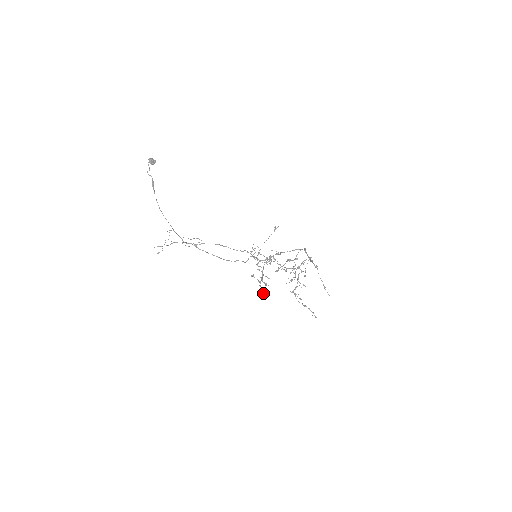
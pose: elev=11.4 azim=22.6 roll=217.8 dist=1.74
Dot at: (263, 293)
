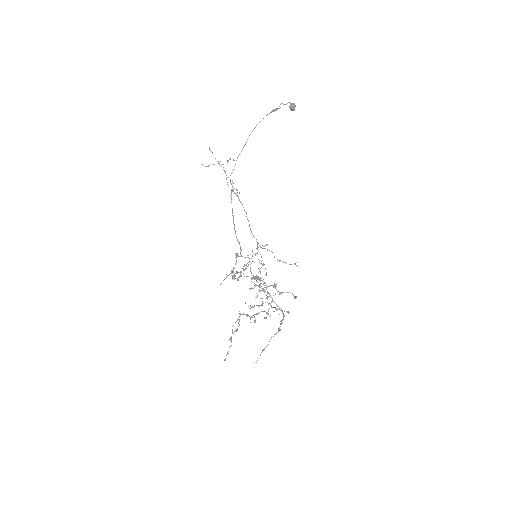
Dot at: (221, 283)
